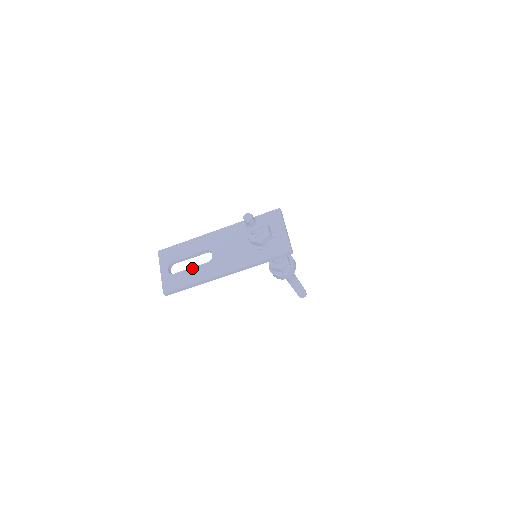
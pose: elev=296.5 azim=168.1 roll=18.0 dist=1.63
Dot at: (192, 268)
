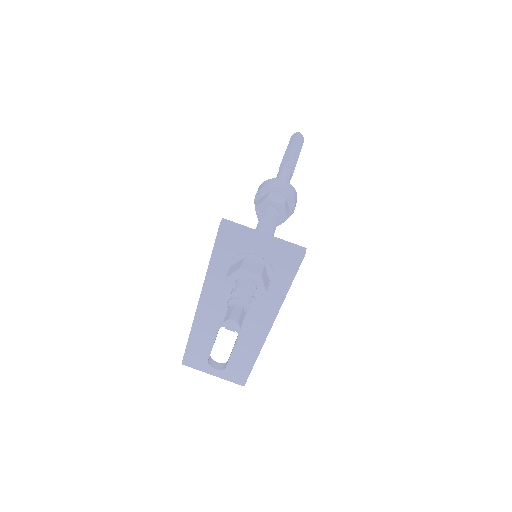
Dot at: (233, 352)
